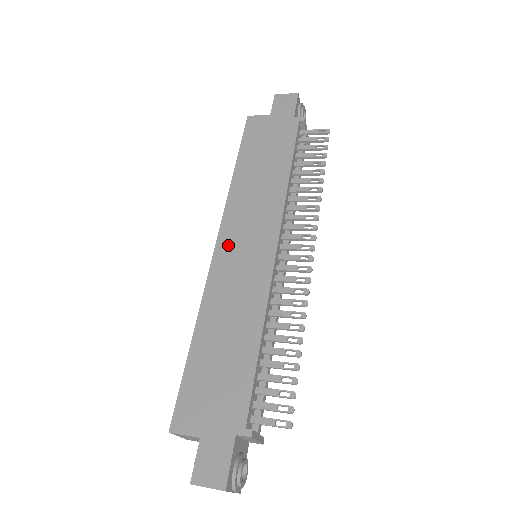
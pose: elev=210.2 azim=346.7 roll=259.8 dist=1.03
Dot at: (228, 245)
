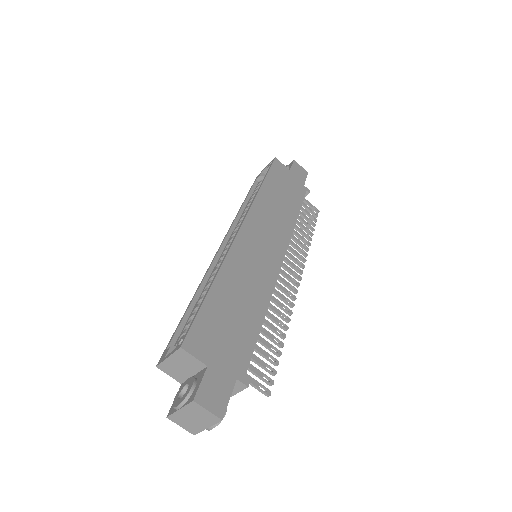
Dot at: (250, 234)
